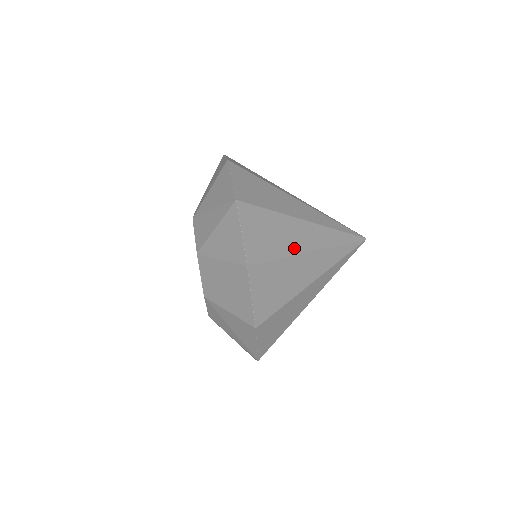
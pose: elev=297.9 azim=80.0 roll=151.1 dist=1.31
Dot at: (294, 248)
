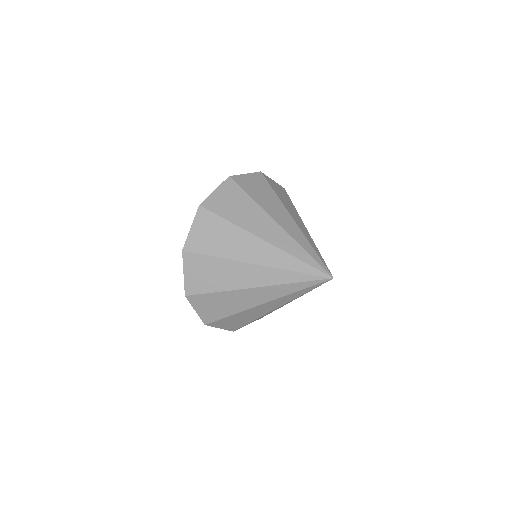
Dot at: (234, 254)
